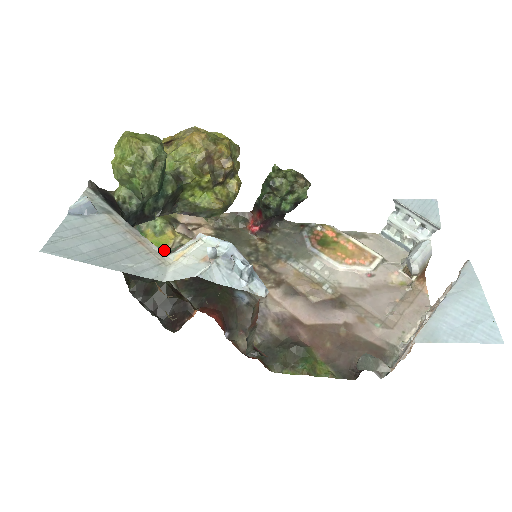
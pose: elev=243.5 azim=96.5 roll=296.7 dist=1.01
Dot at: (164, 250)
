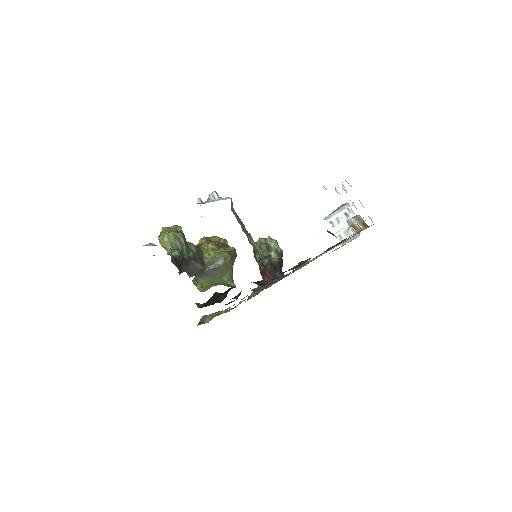
Dot at: occluded
